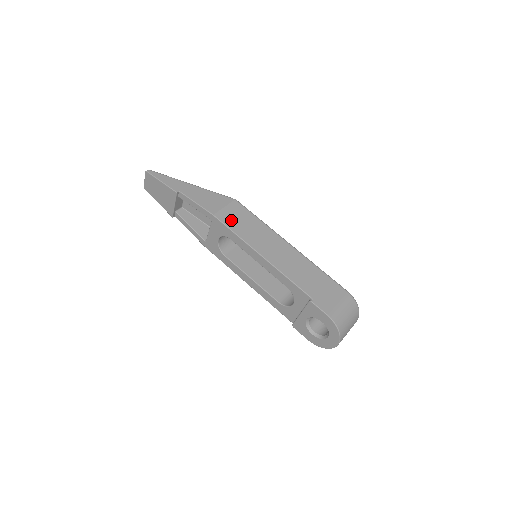
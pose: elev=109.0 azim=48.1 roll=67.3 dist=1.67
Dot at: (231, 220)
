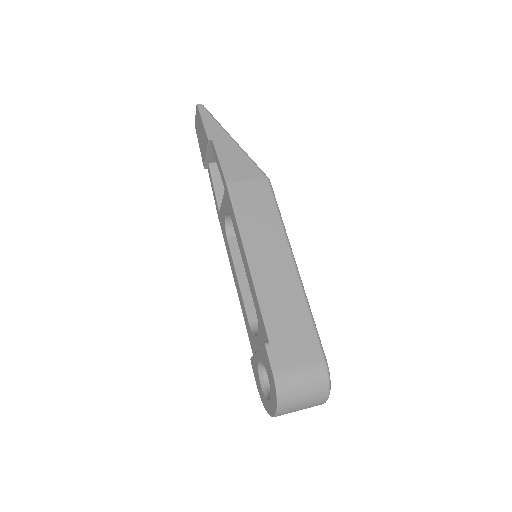
Dot at: (243, 199)
